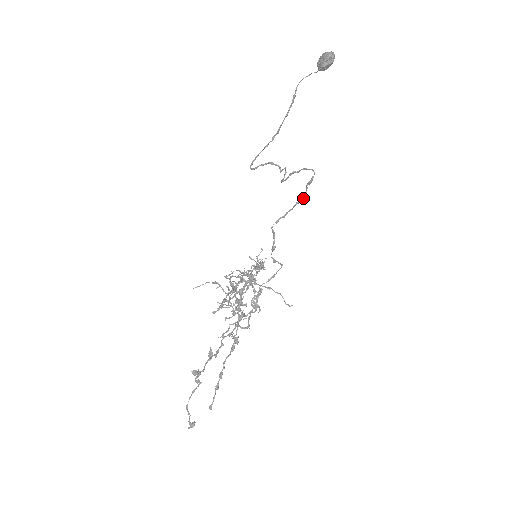
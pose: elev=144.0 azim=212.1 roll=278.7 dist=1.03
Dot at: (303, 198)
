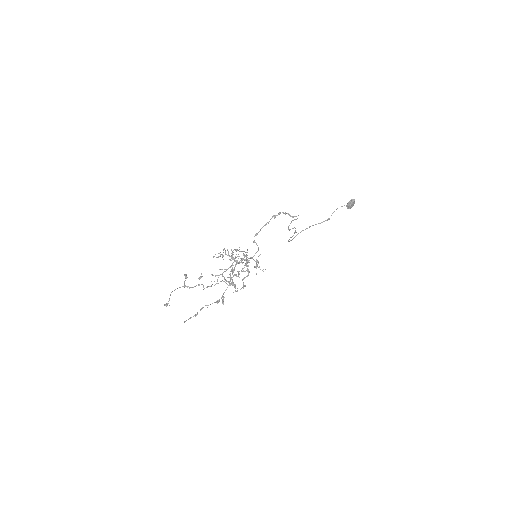
Dot at: occluded
